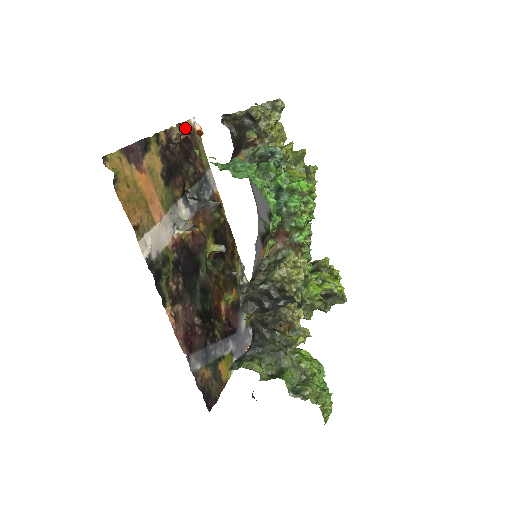
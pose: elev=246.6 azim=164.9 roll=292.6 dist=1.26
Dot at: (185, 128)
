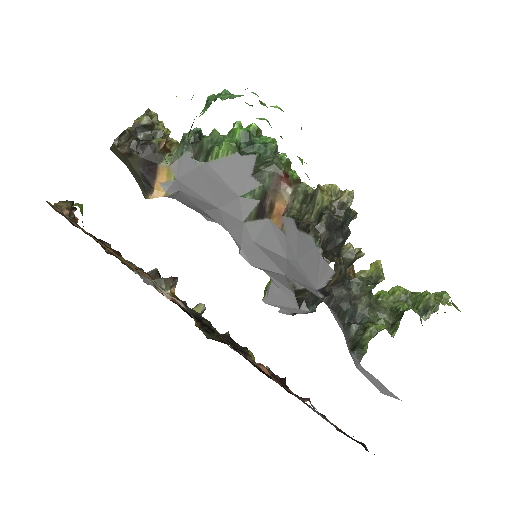
Dot at: (68, 201)
